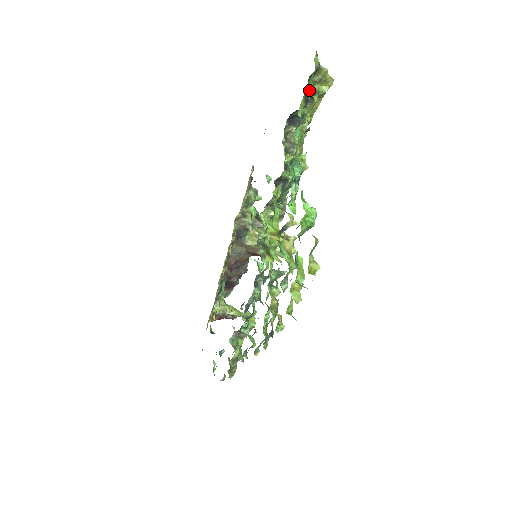
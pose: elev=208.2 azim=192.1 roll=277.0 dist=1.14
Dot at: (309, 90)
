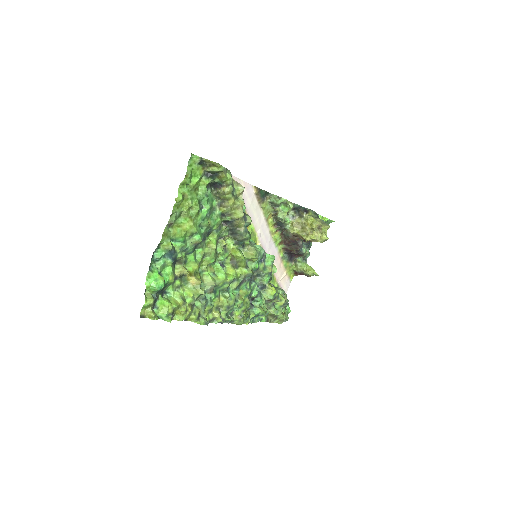
Dot at: (187, 185)
